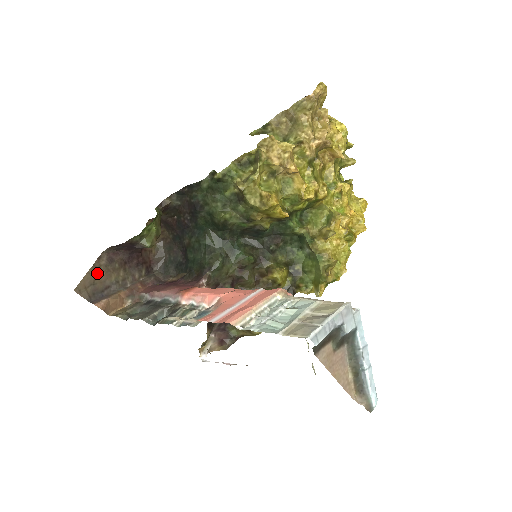
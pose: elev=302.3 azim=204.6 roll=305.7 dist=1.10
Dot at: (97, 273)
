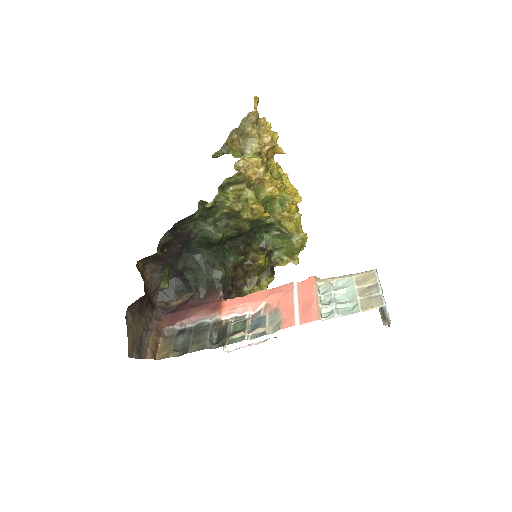
Dot at: (132, 332)
